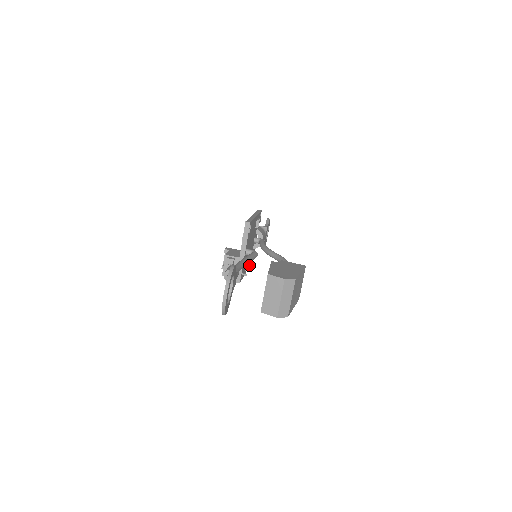
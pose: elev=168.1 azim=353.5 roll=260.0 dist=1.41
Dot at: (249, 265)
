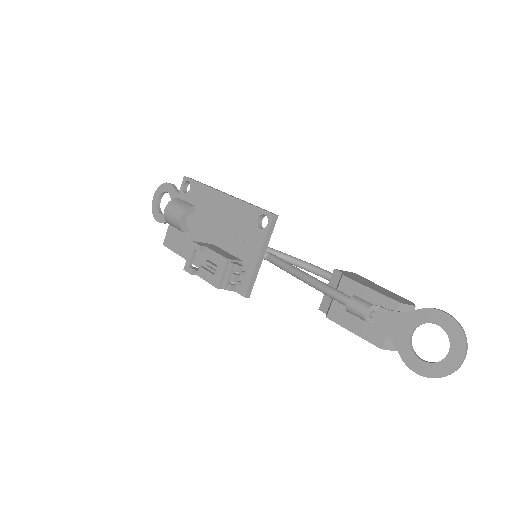
Dot at: occluded
